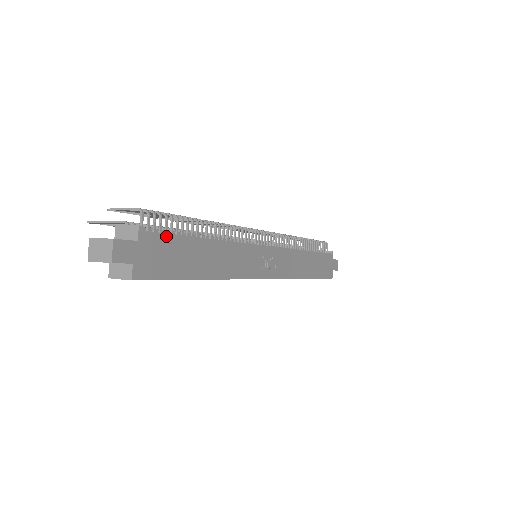
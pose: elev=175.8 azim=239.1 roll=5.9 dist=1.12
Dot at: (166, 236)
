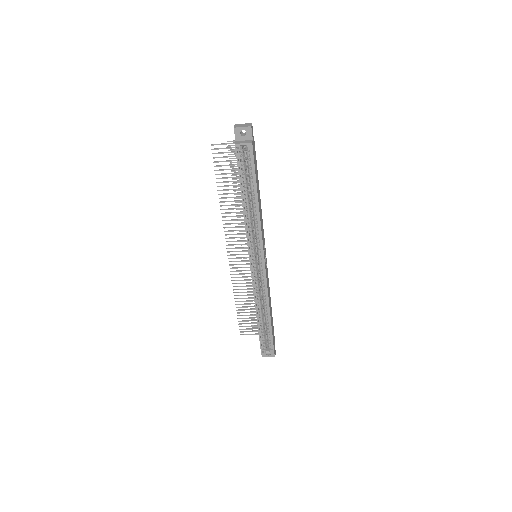
Dot at: occluded
